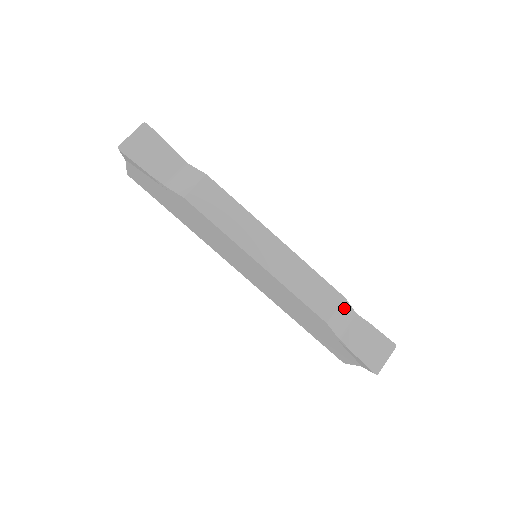
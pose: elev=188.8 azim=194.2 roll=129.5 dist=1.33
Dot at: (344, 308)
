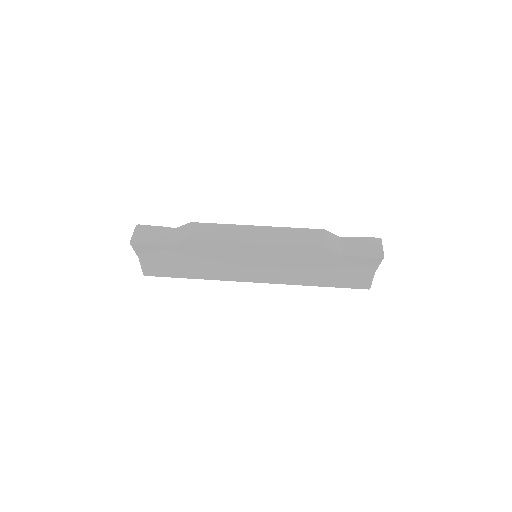
Dot at: (329, 236)
